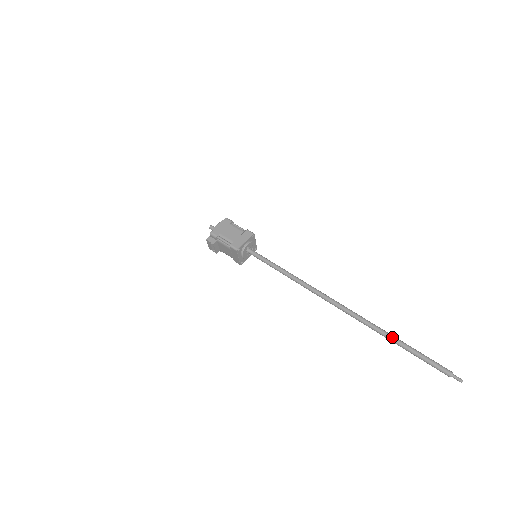
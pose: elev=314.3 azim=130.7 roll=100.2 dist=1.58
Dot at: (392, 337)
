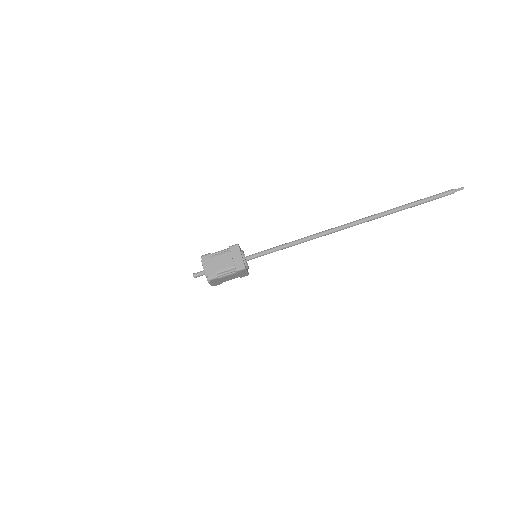
Dot at: occluded
